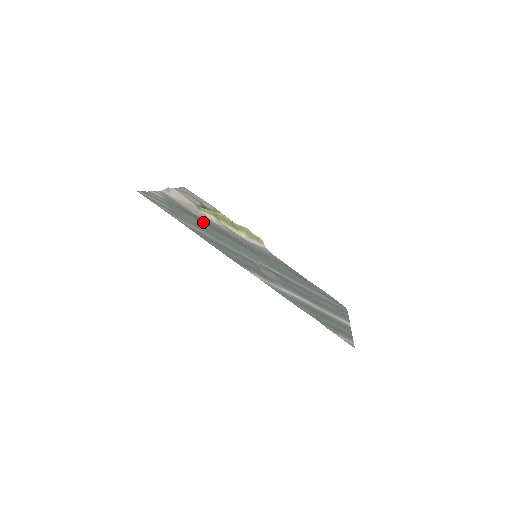
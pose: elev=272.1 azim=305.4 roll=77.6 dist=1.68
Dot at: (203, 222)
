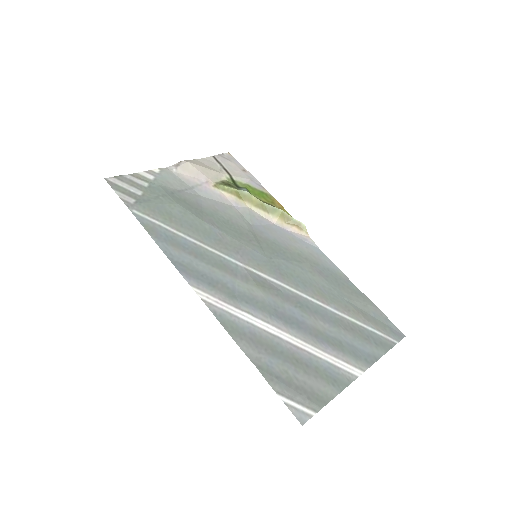
Dot at: (196, 209)
